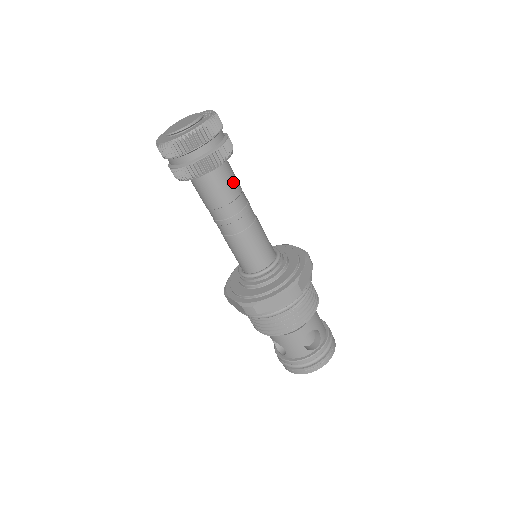
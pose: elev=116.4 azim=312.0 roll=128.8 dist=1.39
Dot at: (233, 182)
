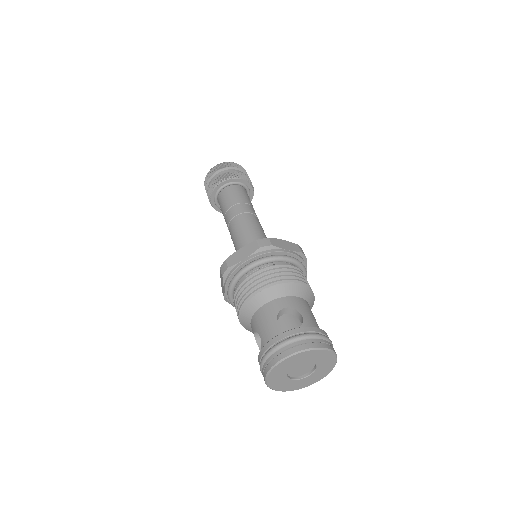
Dot at: (244, 196)
